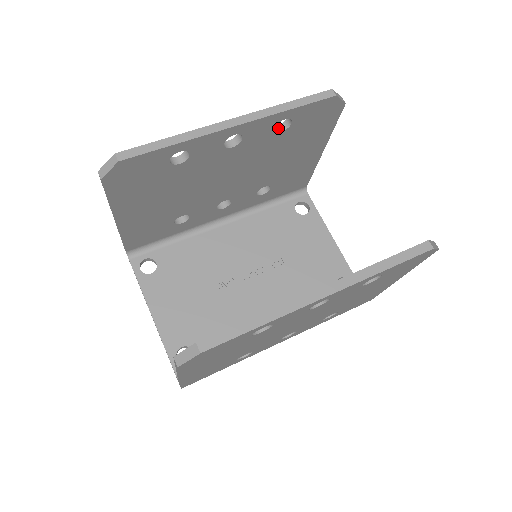
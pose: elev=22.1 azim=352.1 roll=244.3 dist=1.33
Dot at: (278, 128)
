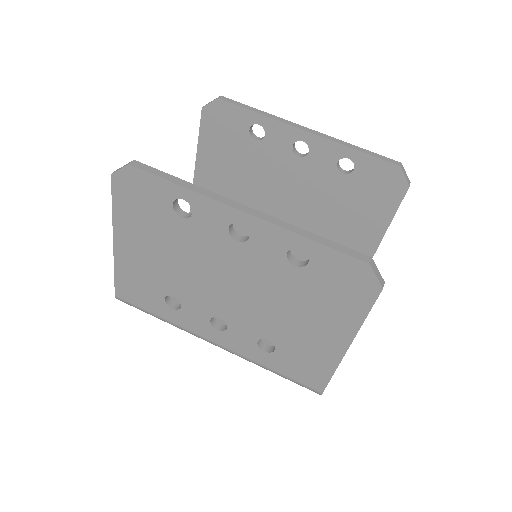
Dot at: (343, 171)
